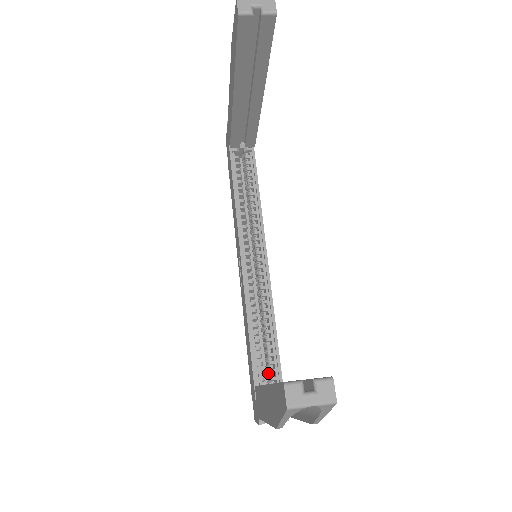
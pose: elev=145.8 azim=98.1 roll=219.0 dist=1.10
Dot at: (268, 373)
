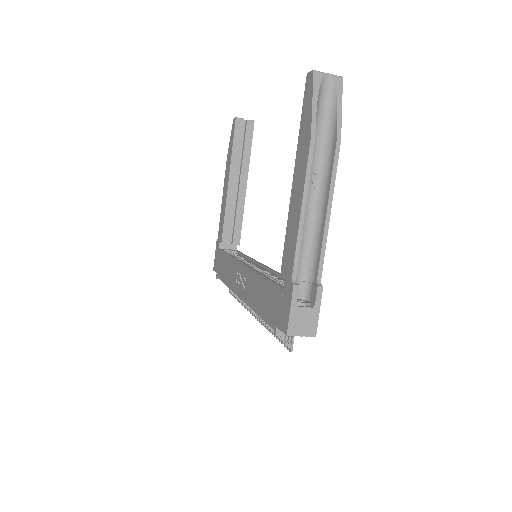
Dot at: occluded
